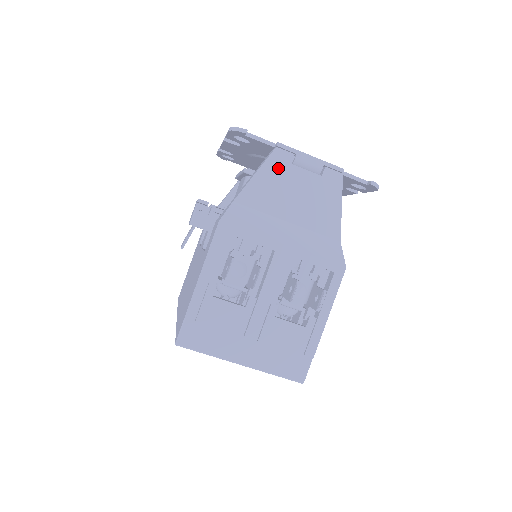
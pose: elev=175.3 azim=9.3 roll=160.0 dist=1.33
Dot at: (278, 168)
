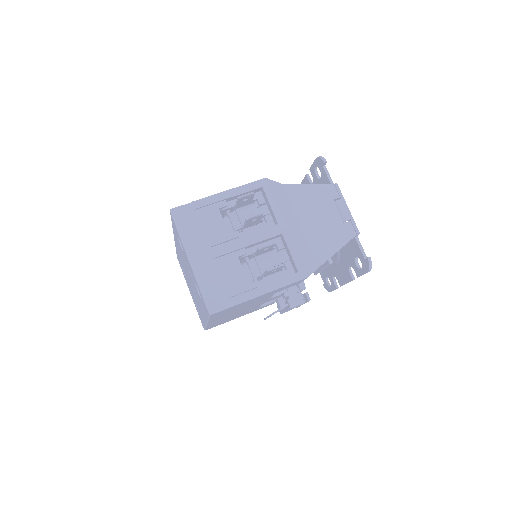
Dot at: (324, 194)
